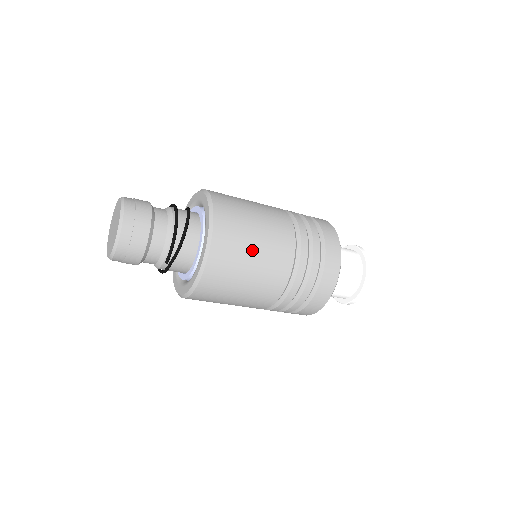
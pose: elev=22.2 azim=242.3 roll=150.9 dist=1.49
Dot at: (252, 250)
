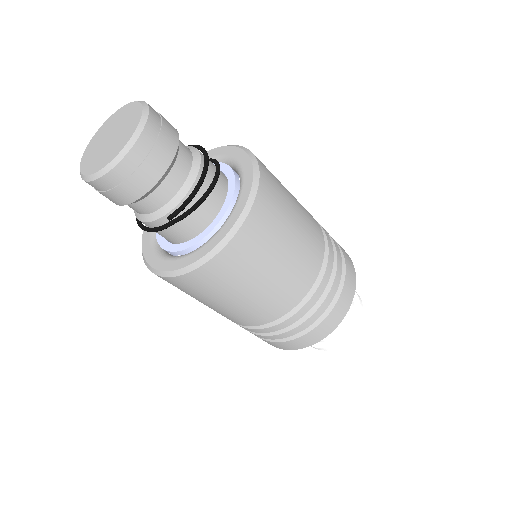
Dot at: (283, 248)
